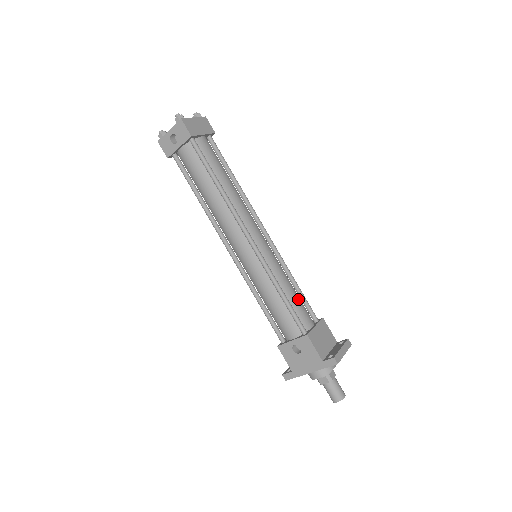
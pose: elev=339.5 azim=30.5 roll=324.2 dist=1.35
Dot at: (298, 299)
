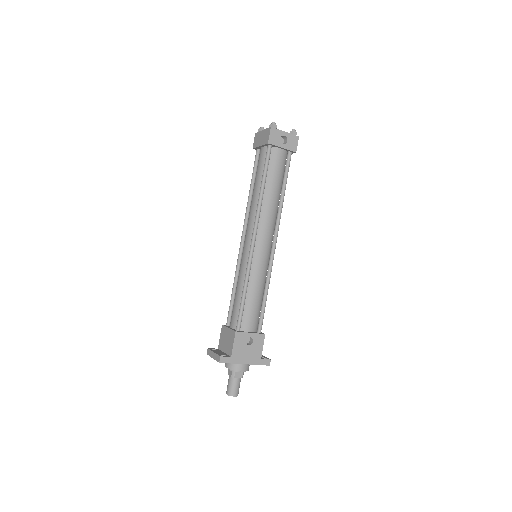
Dot at: occluded
